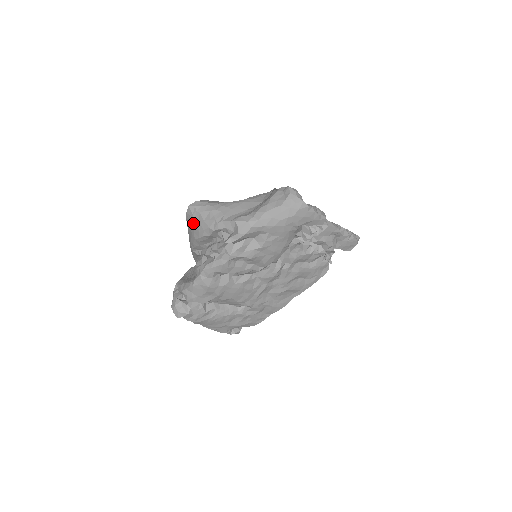
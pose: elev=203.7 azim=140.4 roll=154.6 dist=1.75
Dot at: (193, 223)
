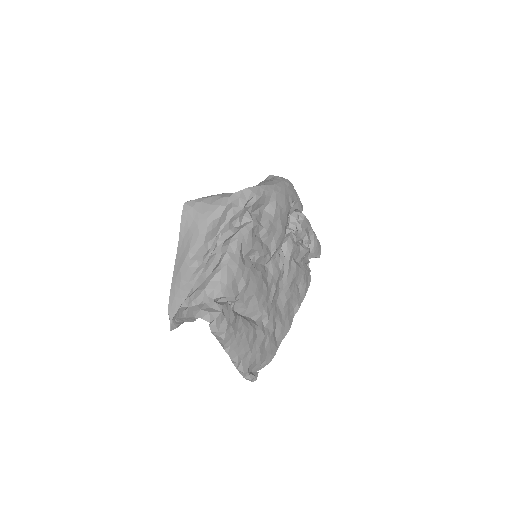
Dot at: (195, 216)
